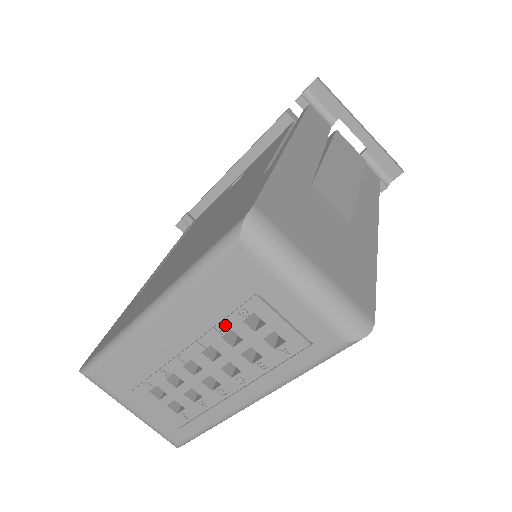
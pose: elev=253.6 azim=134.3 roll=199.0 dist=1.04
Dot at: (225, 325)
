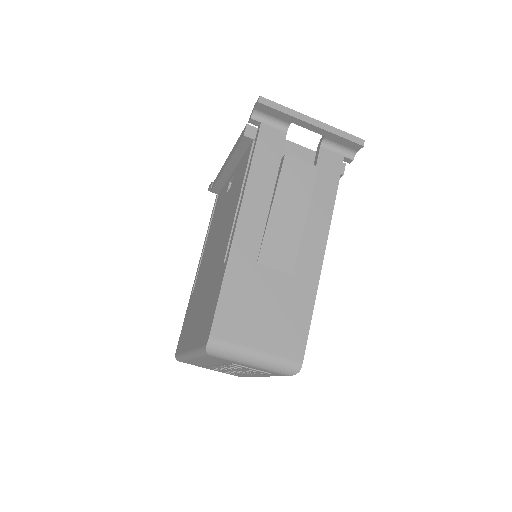
Dot at: (227, 366)
